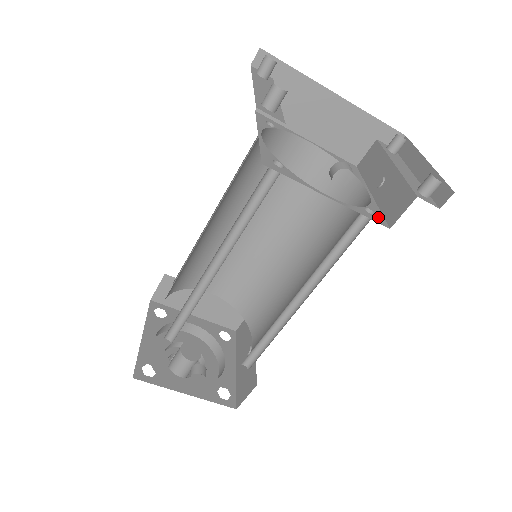
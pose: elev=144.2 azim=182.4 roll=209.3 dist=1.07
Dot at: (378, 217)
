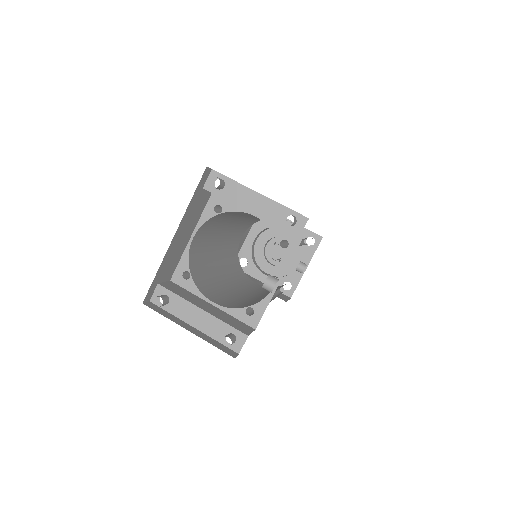
Dot at: (290, 240)
